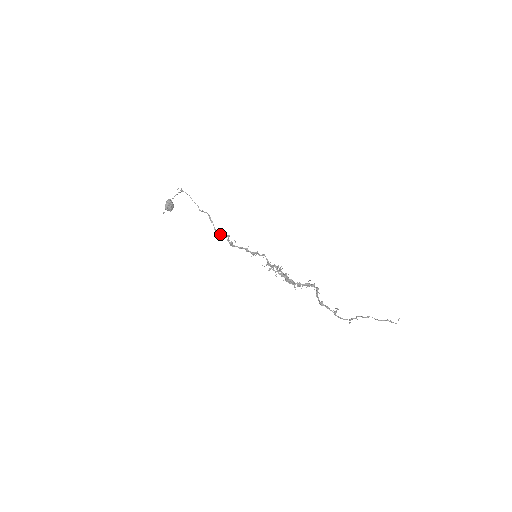
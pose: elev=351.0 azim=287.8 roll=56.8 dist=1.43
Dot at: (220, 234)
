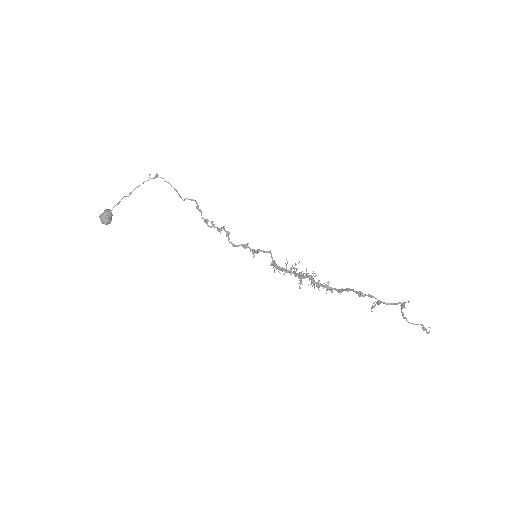
Dot at: (209, 226)
